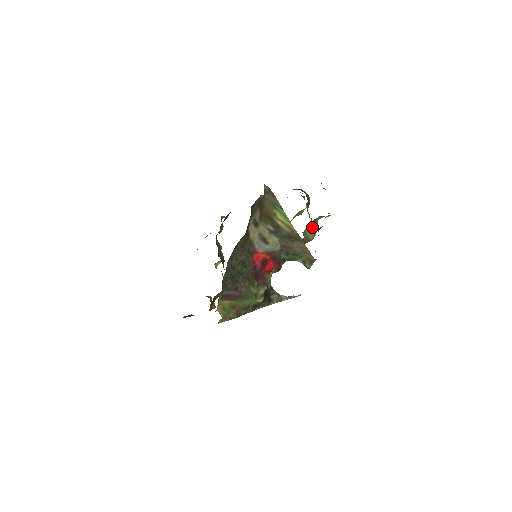
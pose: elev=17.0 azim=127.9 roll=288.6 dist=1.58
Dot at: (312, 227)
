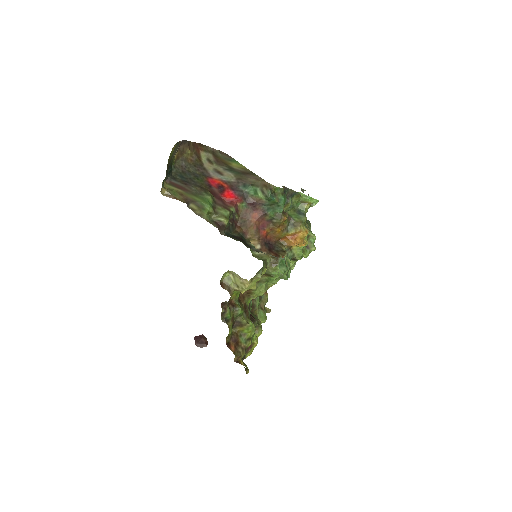
Dot at: (298, 215)
